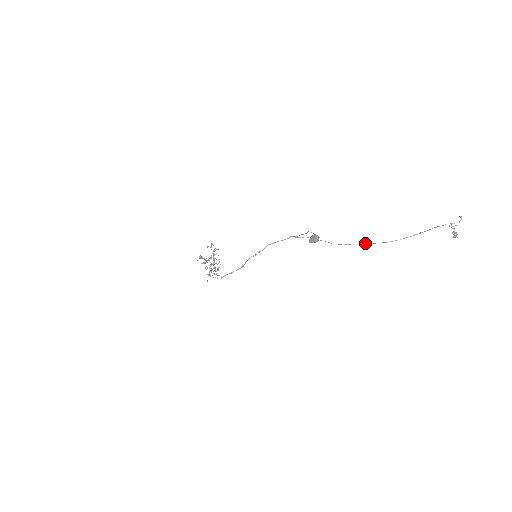
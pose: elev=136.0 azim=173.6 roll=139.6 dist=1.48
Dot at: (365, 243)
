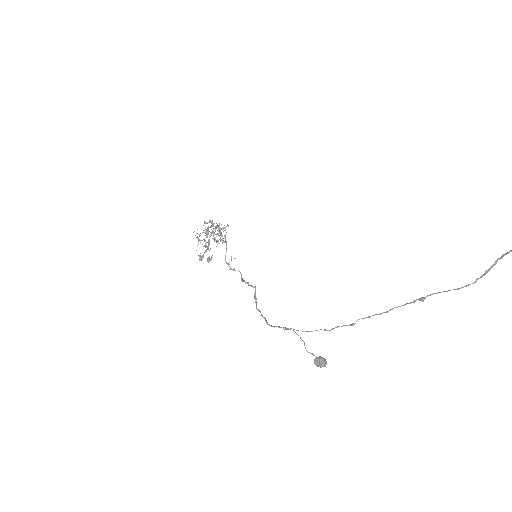
Dot at: (389, 310)
